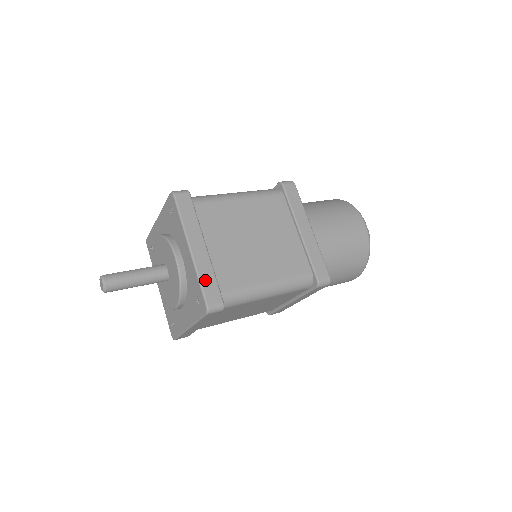
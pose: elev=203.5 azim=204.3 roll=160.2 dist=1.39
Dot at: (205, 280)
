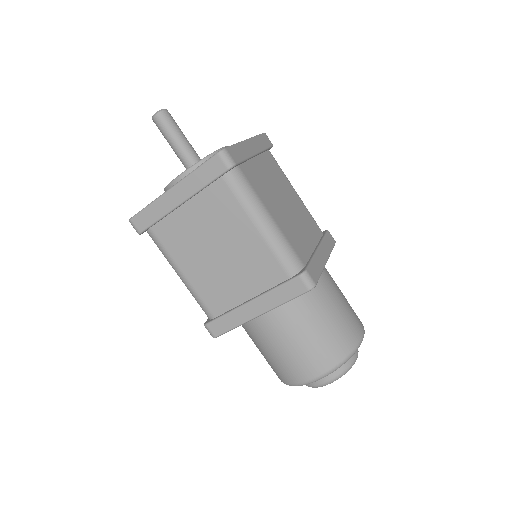
Dot at: (239, 149)
